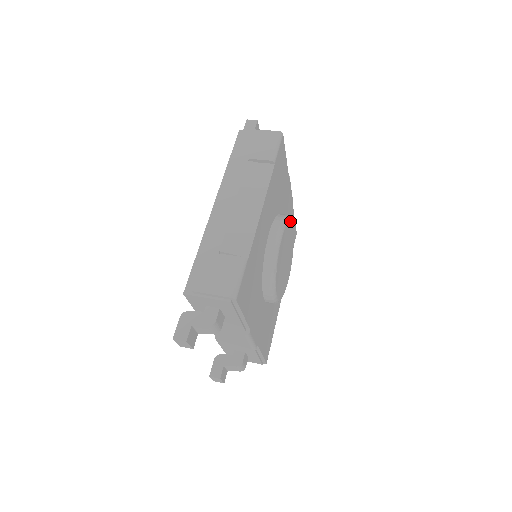
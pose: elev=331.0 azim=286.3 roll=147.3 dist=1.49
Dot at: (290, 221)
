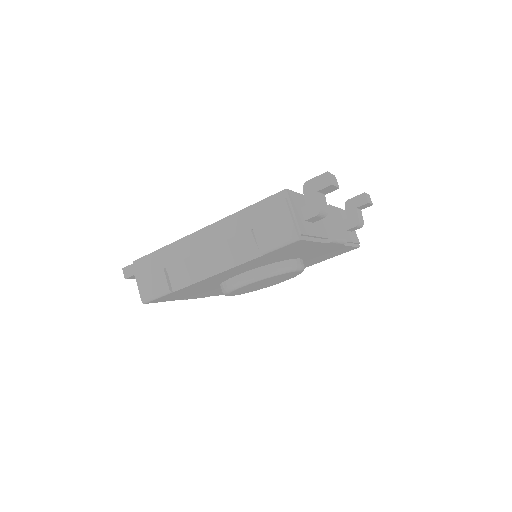
Dot at: (284, 273)
